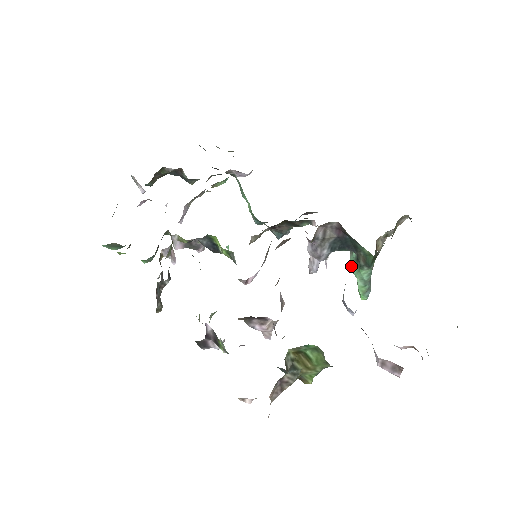
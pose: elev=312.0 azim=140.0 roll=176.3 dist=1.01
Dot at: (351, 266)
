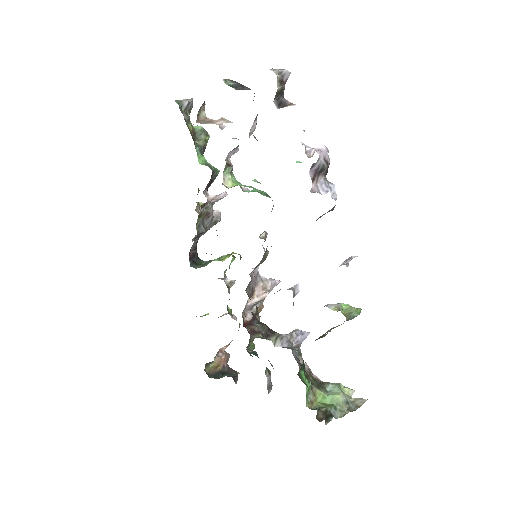
Dot at: occluded
